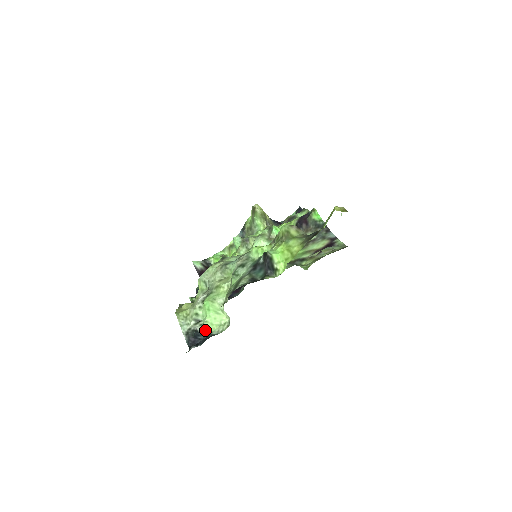
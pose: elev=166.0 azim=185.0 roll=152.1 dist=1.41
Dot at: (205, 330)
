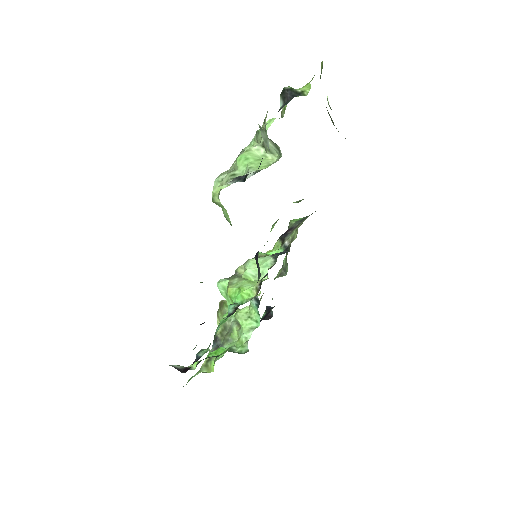
Dot at: (254, 171)
